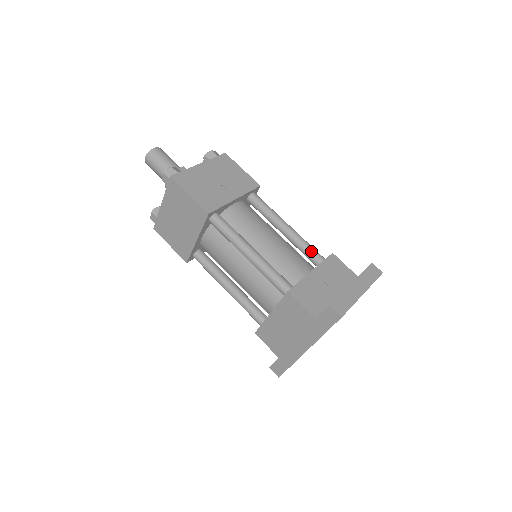
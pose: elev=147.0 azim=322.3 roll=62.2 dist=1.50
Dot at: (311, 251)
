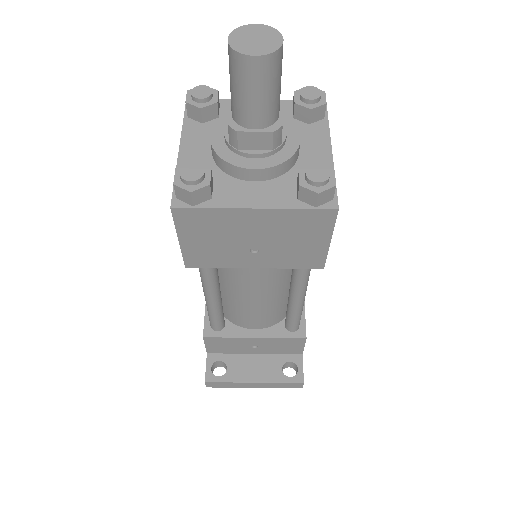
Dot at: (290, 322)
